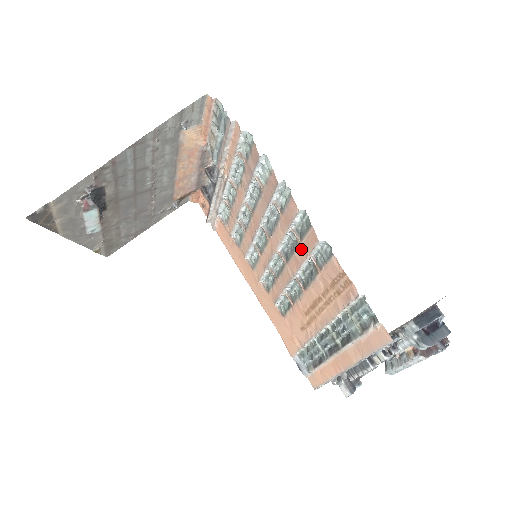
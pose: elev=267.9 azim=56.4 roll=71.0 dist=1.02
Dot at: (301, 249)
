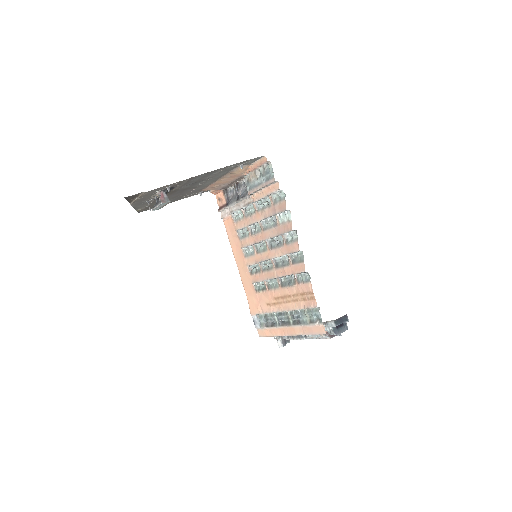
Dot at: (290, 268)
